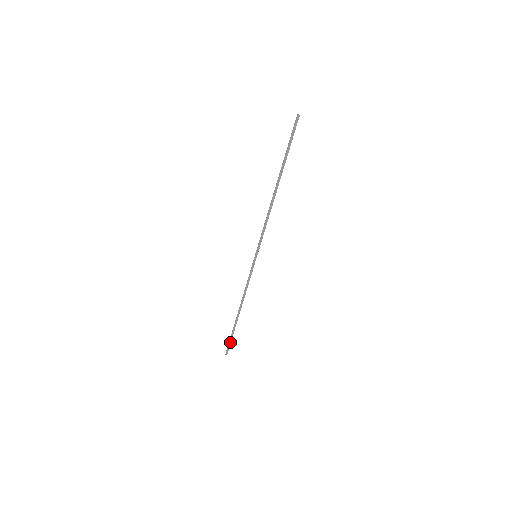
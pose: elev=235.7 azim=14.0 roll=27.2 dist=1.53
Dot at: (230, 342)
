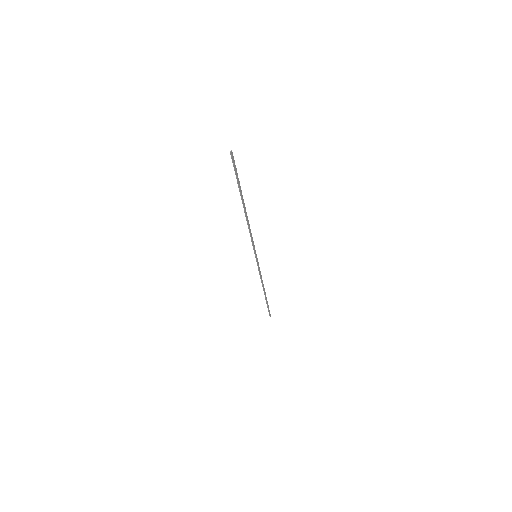
Dot at: occluded
